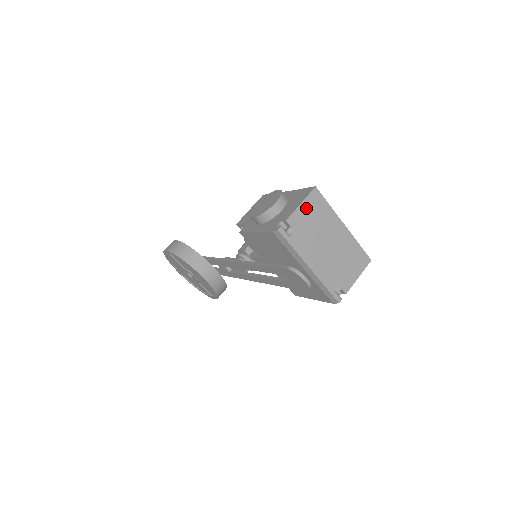
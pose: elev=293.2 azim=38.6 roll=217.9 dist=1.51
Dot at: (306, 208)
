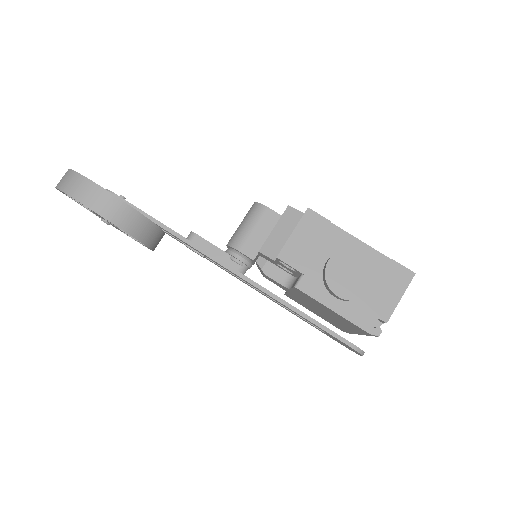
Dot at: occluded
